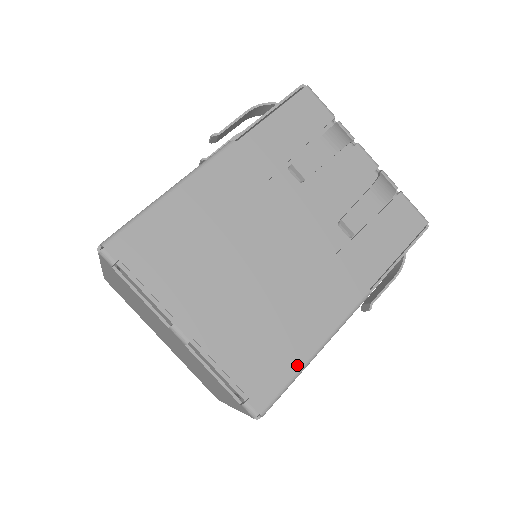
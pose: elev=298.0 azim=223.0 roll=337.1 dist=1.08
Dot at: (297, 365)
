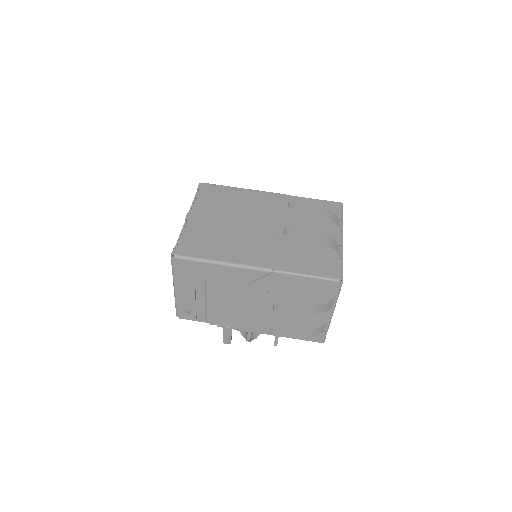
Dot at: (208, 257)
